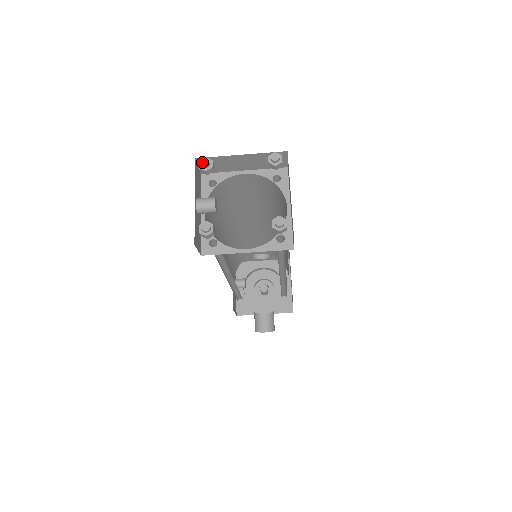
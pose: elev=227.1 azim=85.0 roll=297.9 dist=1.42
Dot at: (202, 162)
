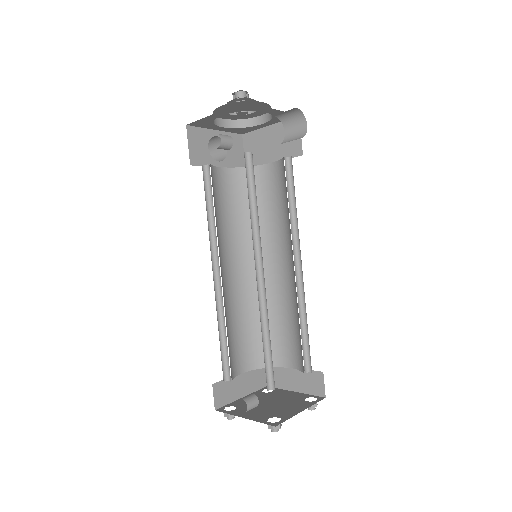
Dot at: occluded
